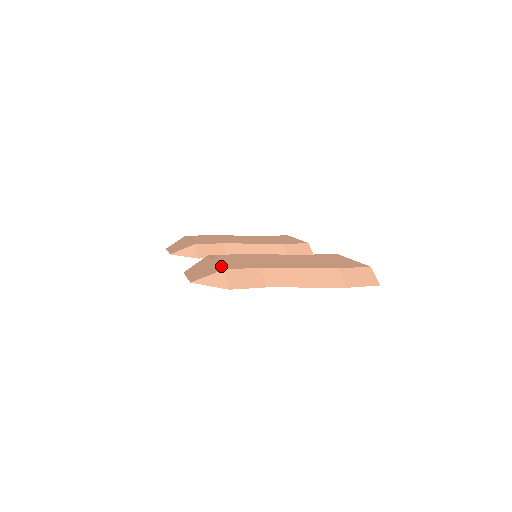
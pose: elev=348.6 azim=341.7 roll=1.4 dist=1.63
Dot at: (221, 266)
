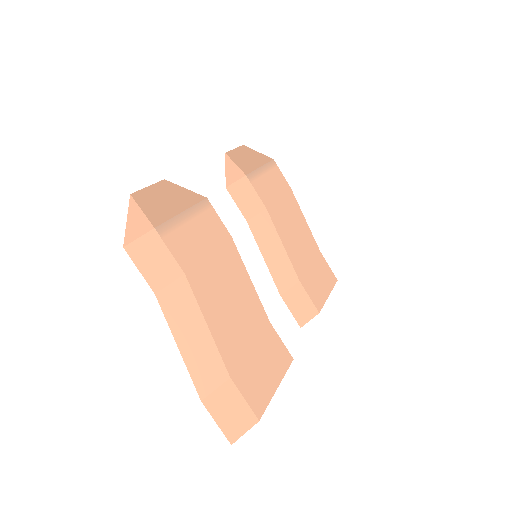
Dot at: (167, 222)
